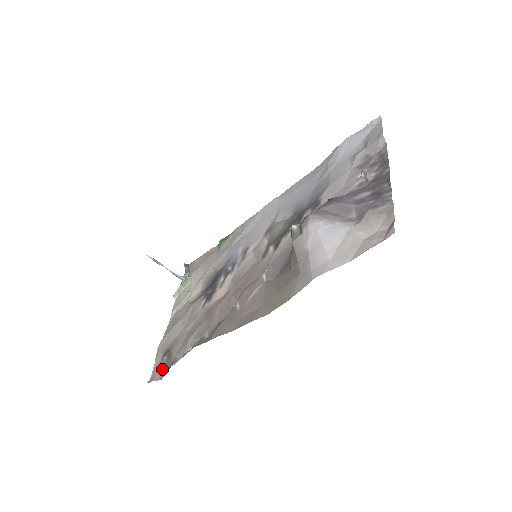
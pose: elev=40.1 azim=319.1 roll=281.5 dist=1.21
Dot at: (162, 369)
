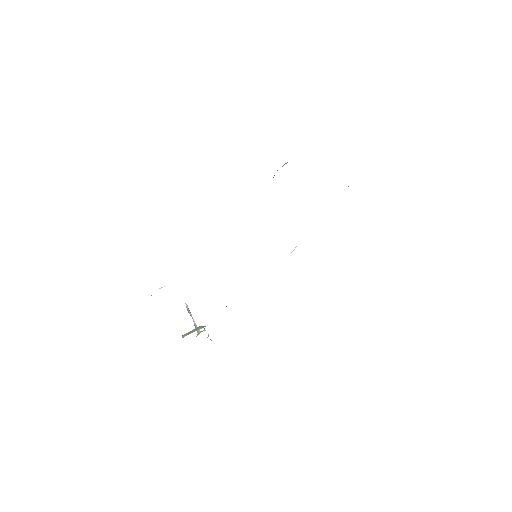
Dot at: occluded
